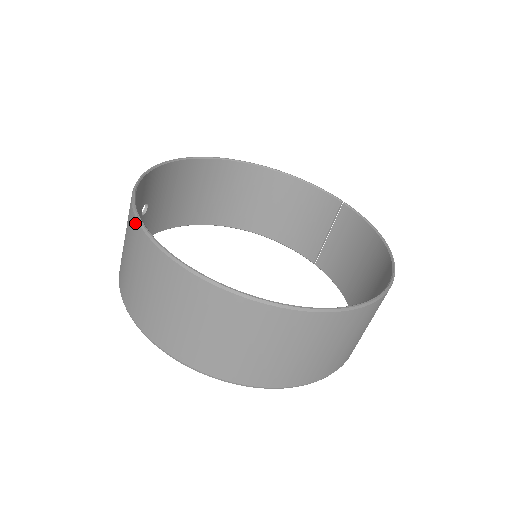
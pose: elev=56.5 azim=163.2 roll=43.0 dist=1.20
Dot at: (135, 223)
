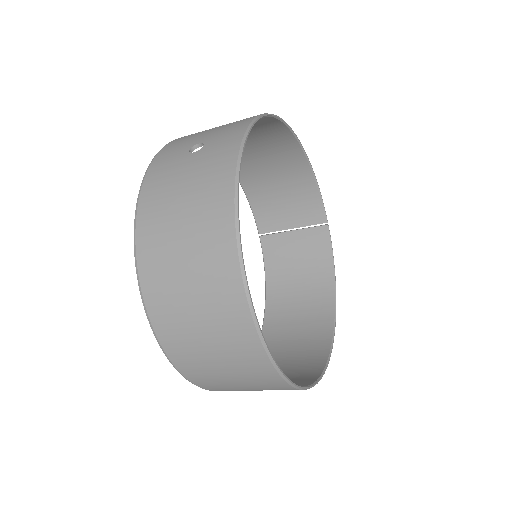
Dot at: (231, 244)
